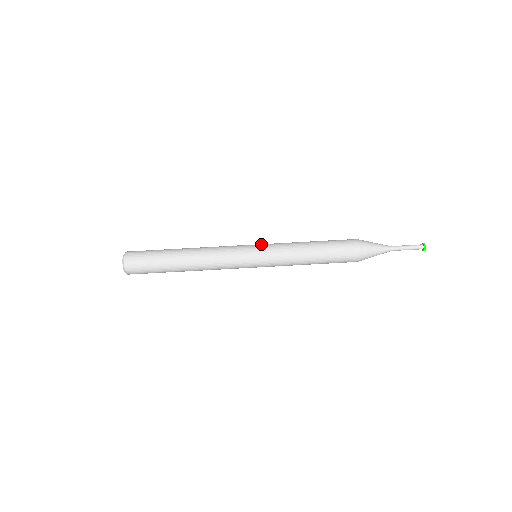
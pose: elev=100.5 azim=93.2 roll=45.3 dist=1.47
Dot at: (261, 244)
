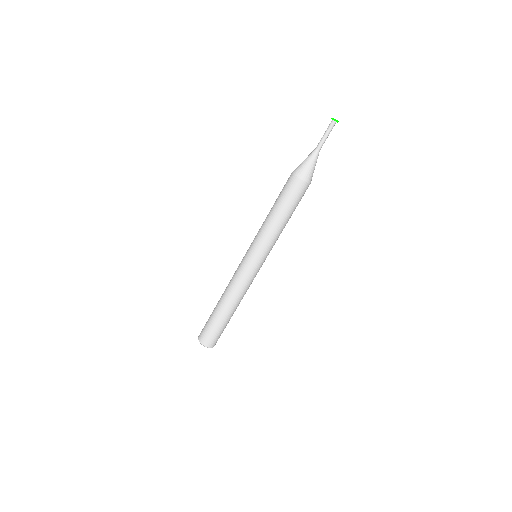
Dot at: (251, 251)
